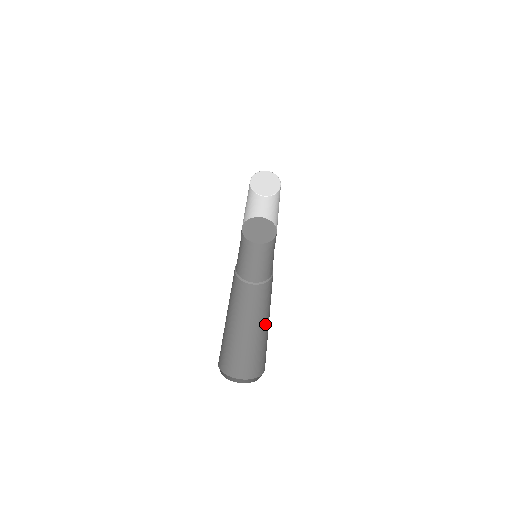
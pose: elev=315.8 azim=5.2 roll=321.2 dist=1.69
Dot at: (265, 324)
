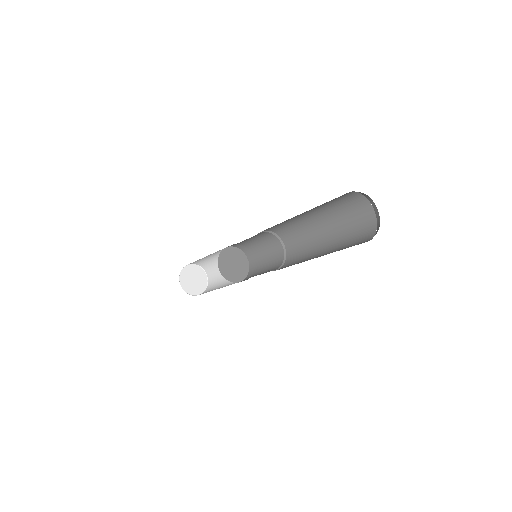
Dot at: (320, 256)
